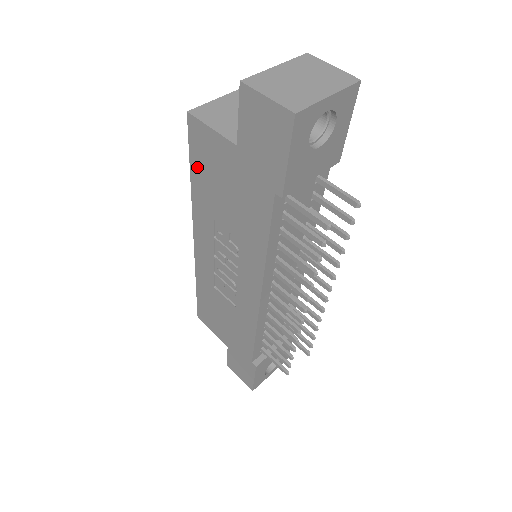
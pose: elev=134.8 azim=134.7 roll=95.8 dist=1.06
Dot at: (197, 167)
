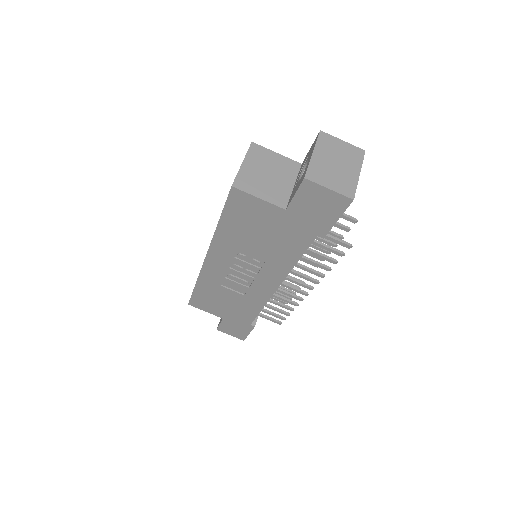
Dot at: (230, 218)
